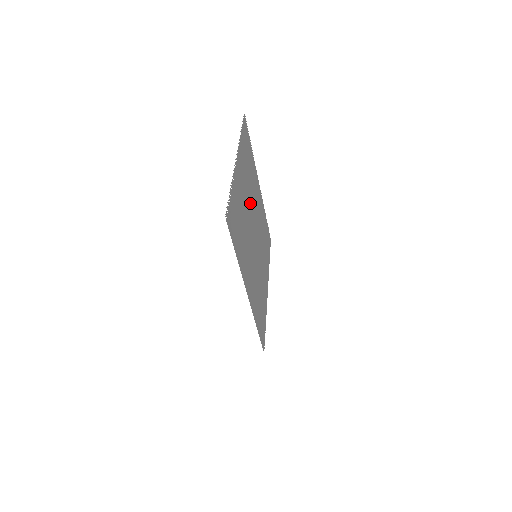
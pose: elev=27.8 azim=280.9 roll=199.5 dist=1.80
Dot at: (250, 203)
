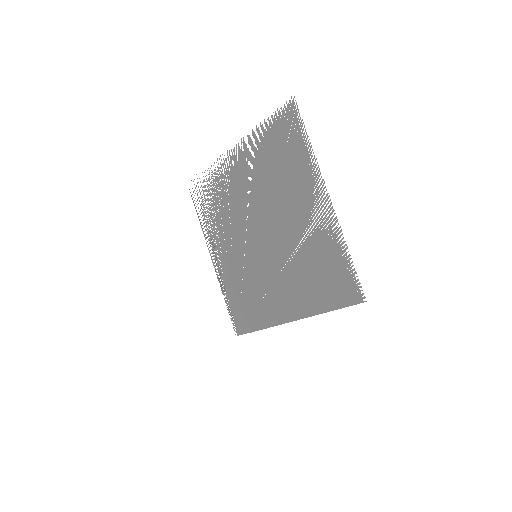
Dot at: (274, 208)
